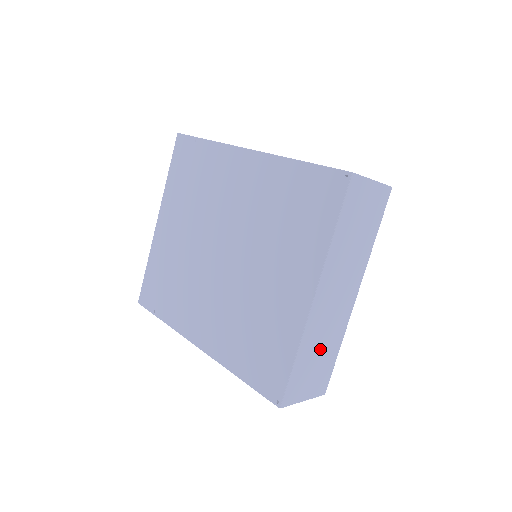
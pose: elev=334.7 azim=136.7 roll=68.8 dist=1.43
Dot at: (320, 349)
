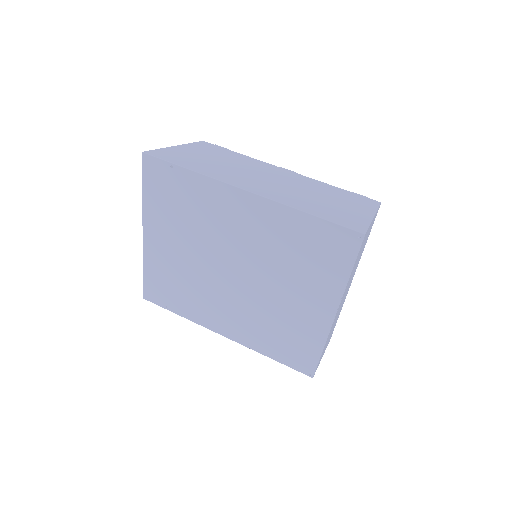
Dot at: (332, 329)
